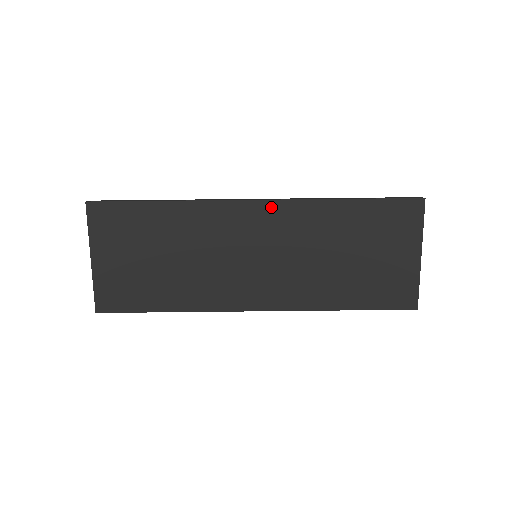
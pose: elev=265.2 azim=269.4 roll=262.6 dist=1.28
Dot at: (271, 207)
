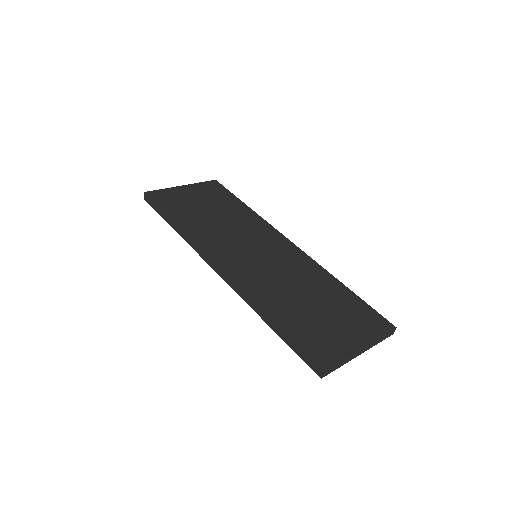
Dot at: (295, 250)
